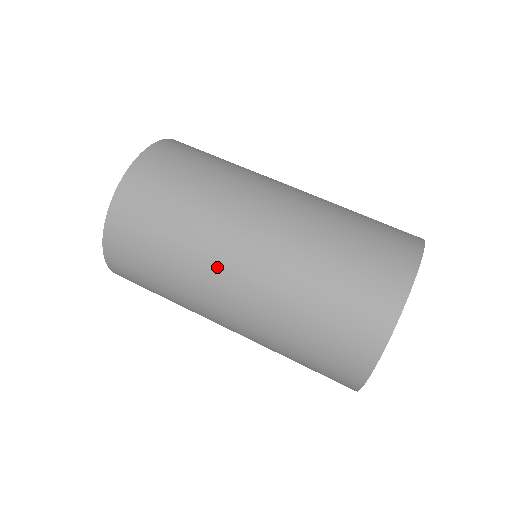
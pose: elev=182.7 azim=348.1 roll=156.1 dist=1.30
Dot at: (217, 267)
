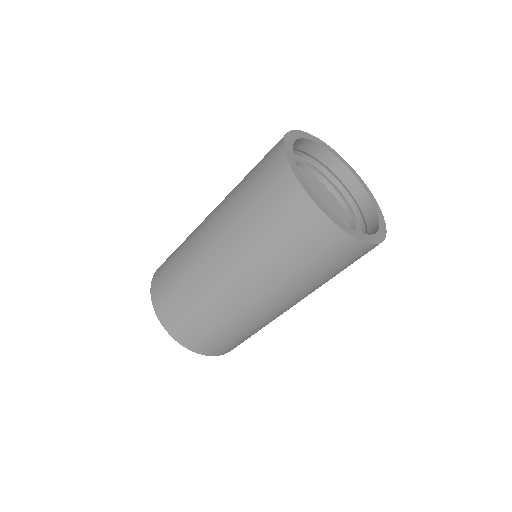
Dot at: (202, 254)
